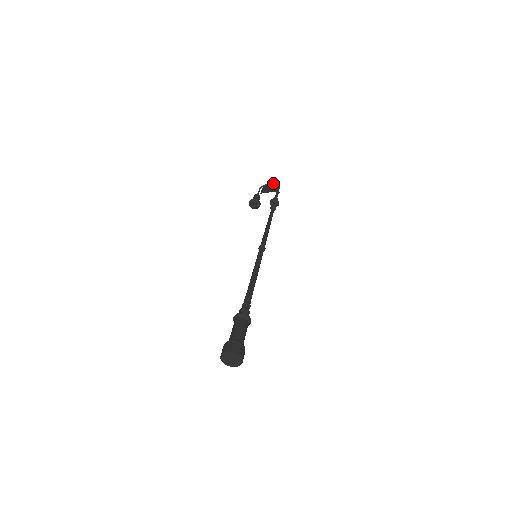
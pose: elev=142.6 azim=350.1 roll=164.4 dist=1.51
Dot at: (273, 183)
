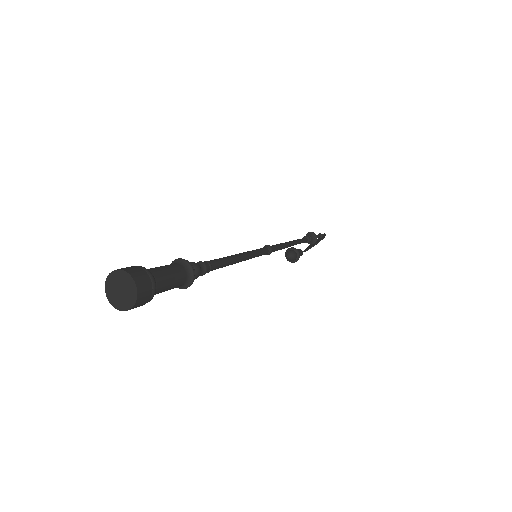
Dot at: (321, 238)
